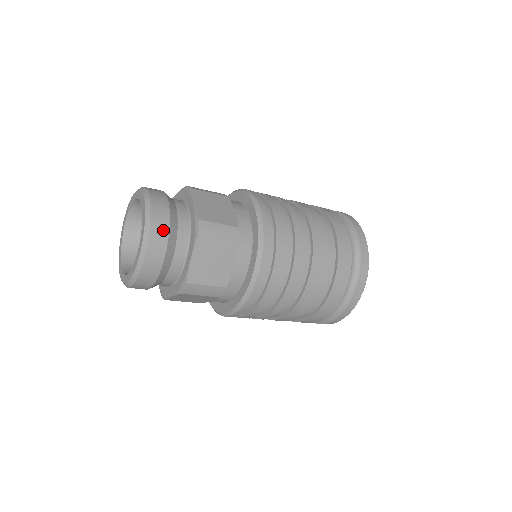
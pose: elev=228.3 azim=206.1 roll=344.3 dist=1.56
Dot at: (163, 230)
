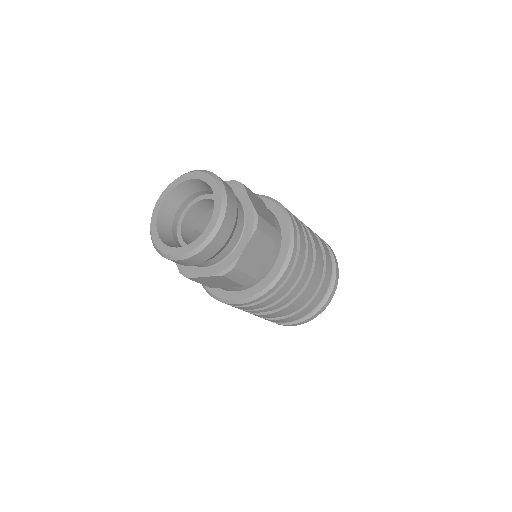
Dot at: occluded
